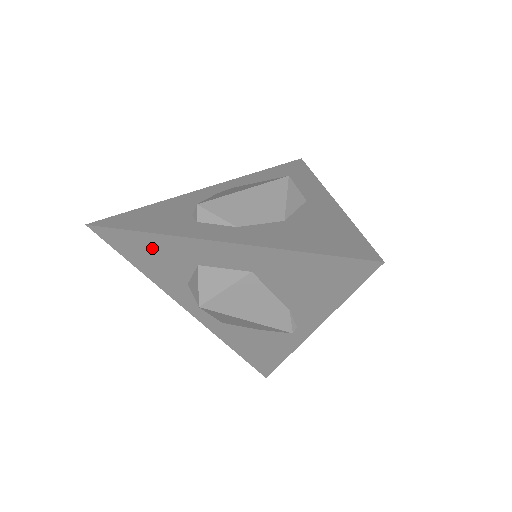
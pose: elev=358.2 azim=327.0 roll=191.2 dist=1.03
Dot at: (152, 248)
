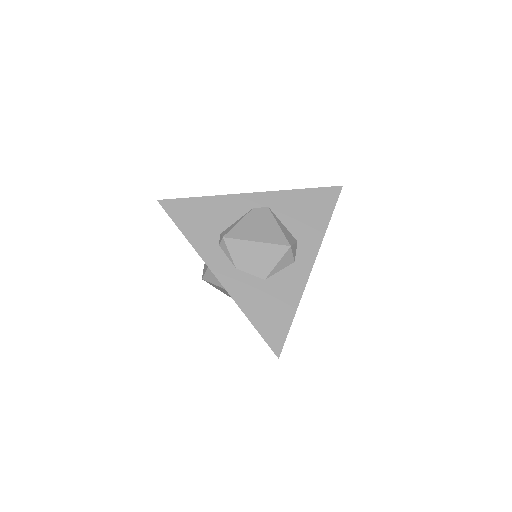
Dot at: occluded
